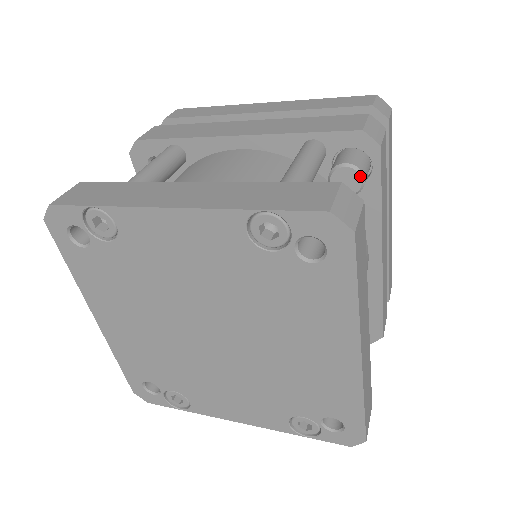
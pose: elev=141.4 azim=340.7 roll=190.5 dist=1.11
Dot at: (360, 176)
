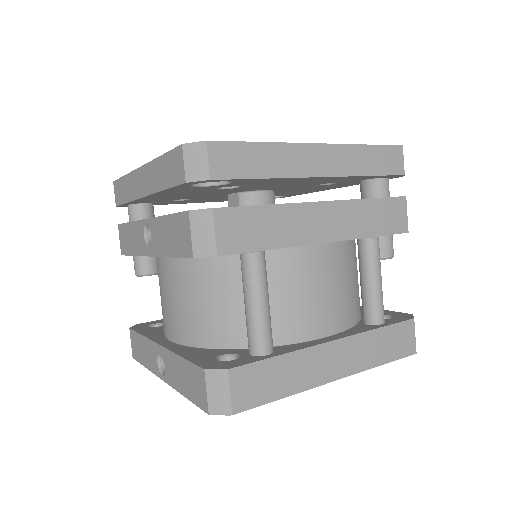
Dot at: occluded
